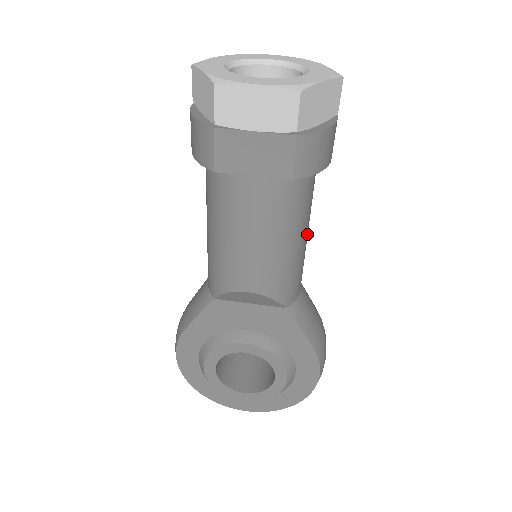
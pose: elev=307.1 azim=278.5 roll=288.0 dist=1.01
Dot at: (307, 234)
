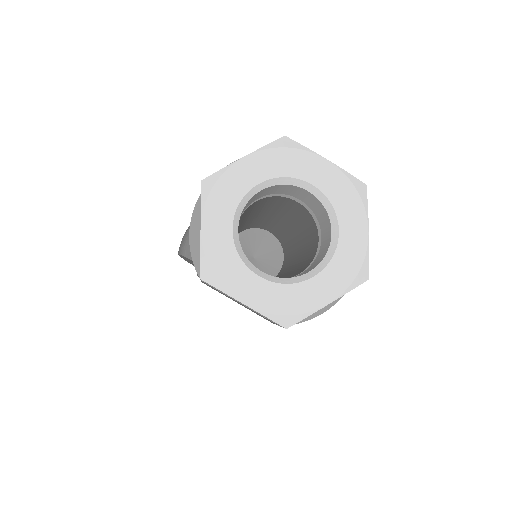
Dot at: occluded
